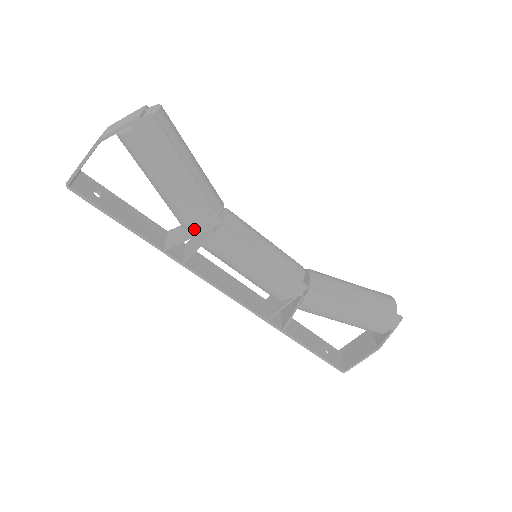
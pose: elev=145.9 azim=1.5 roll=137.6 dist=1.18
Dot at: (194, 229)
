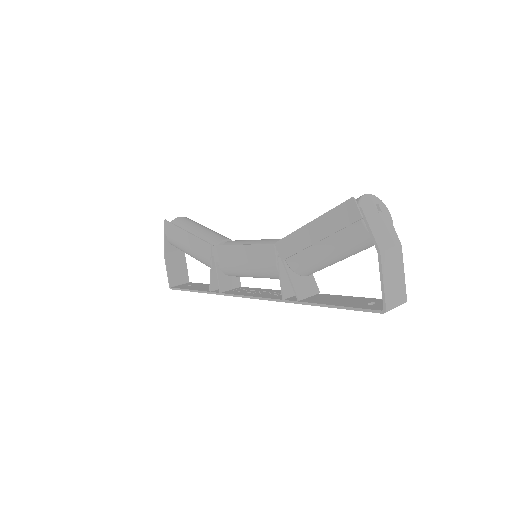
Dot at: (210, 264)
